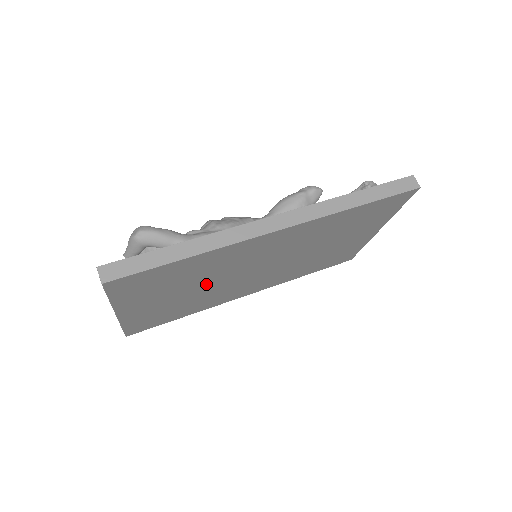
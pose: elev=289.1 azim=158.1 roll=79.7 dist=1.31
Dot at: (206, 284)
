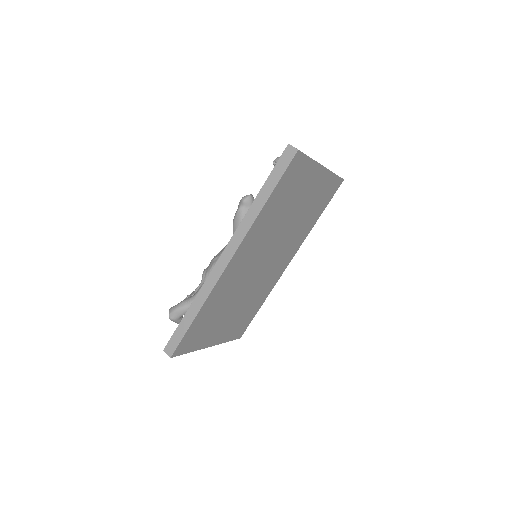
Dot at: (239, 298)
